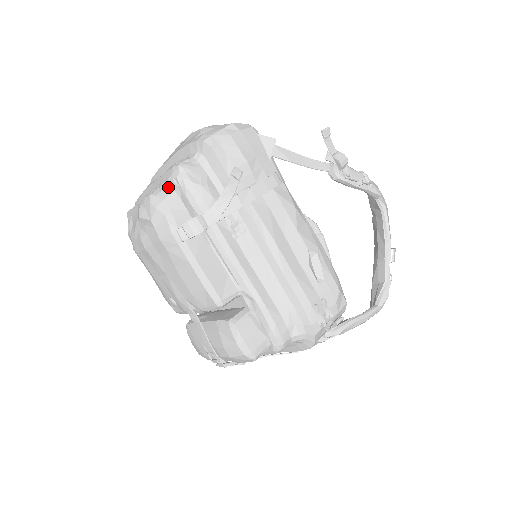
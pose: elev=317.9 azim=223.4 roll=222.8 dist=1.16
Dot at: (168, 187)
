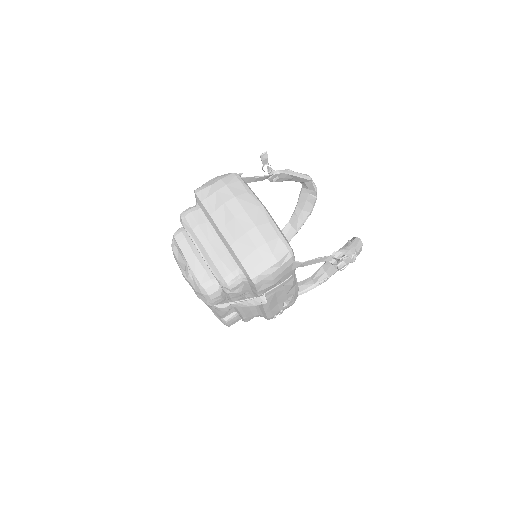
Dot at: (215, 286)
